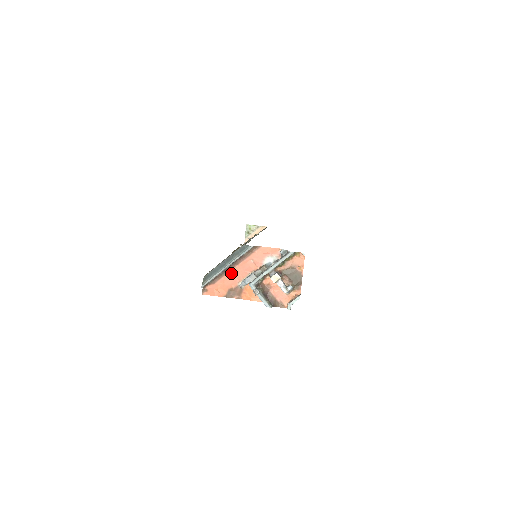
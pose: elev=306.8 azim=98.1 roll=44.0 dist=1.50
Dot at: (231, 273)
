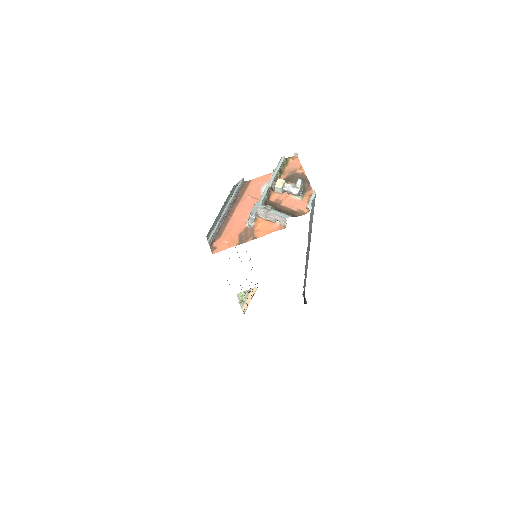
Dot at: (233, 218)
